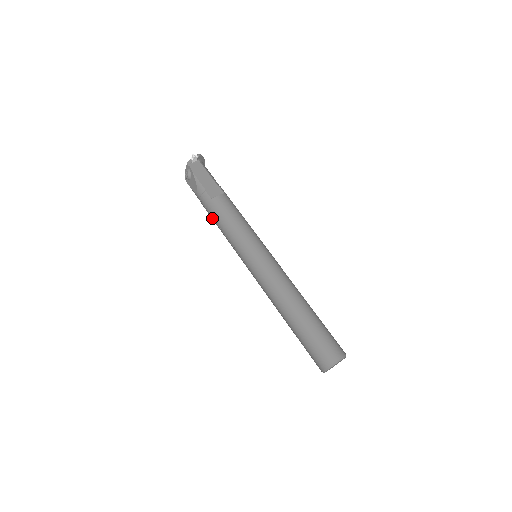
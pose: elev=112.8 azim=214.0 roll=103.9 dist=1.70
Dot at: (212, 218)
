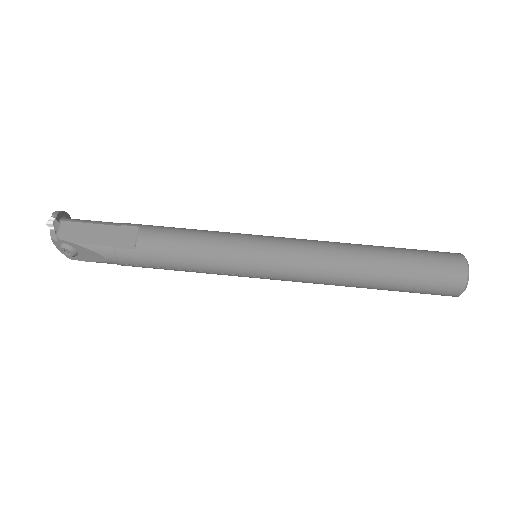
Dot at: occluded
